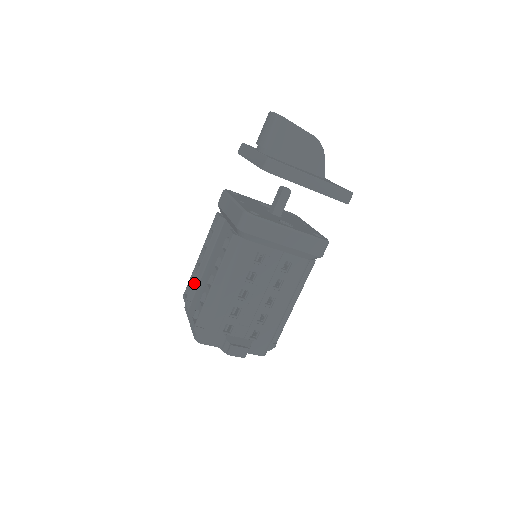
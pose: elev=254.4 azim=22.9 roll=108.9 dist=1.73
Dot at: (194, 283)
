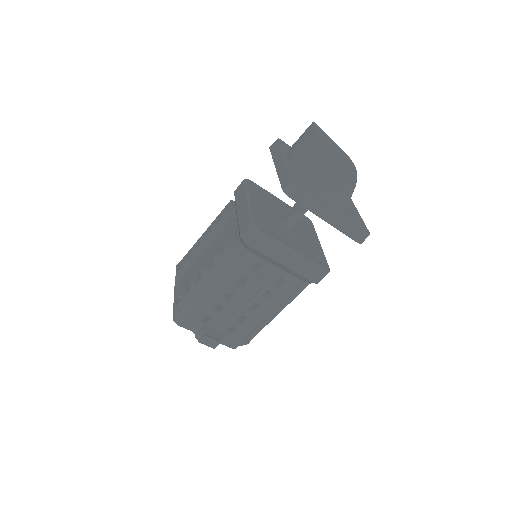
Dot at: (189, 260)
